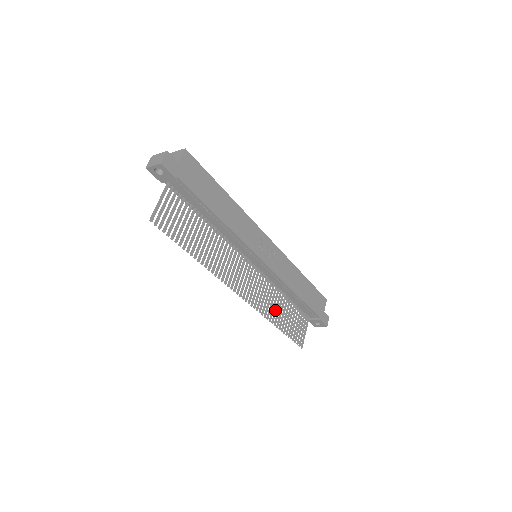
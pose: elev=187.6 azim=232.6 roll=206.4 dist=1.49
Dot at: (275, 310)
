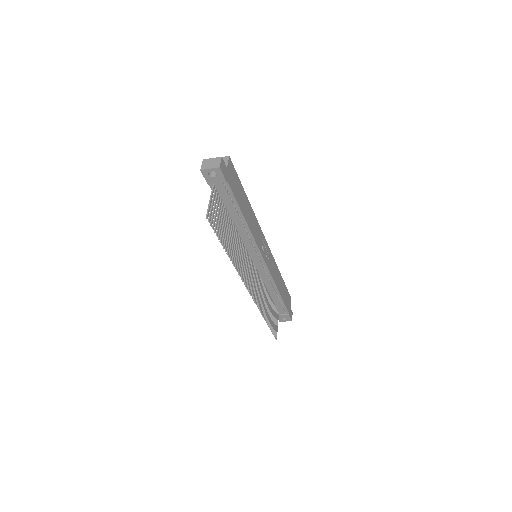
Dot at: (264, 305)
